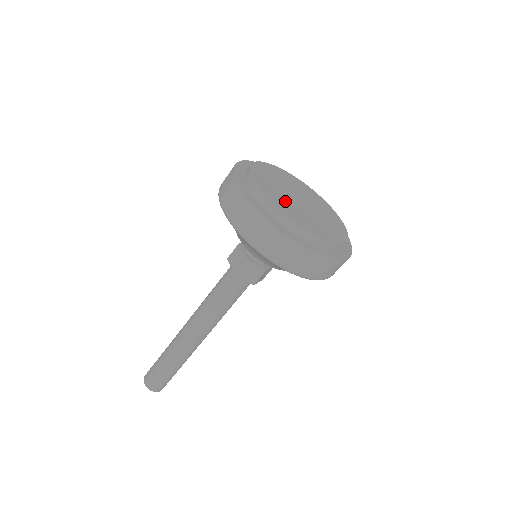
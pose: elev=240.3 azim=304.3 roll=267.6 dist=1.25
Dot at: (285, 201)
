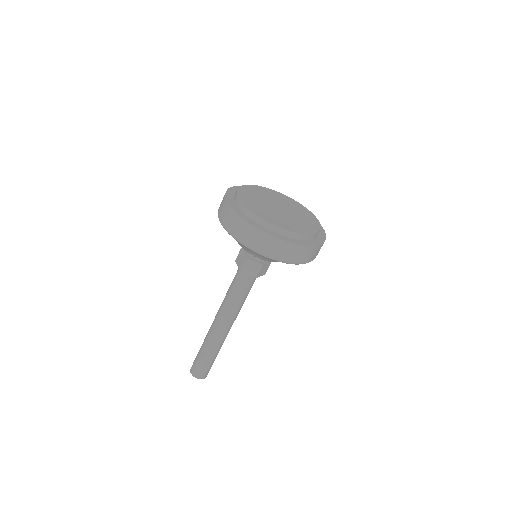
Dot at: (264, 209)
